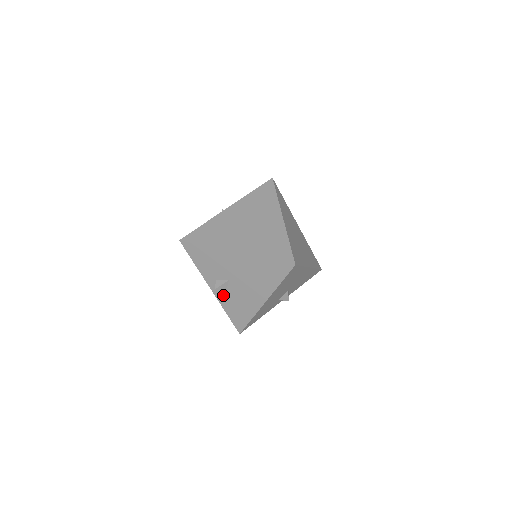
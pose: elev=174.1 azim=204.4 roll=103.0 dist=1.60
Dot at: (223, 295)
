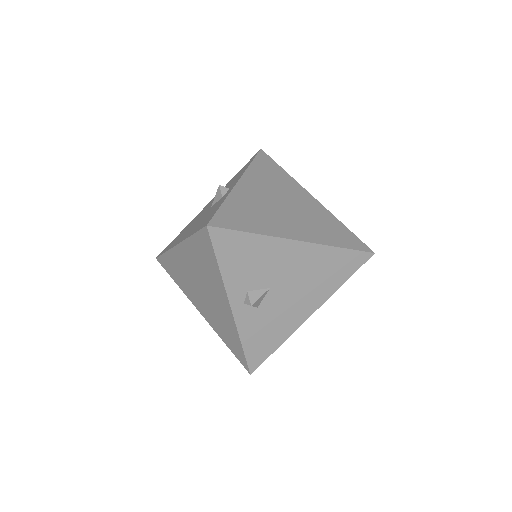
Dot at: (249, 315)
